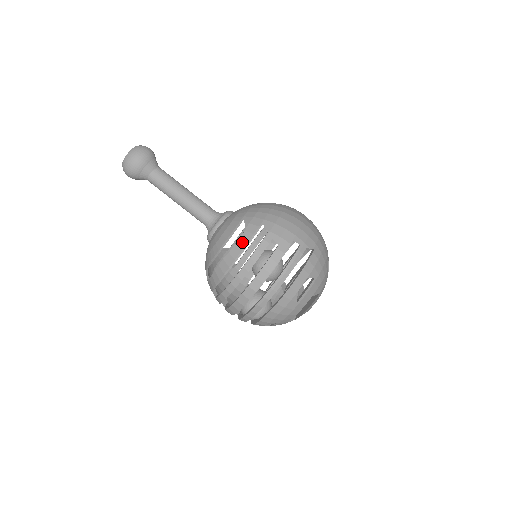
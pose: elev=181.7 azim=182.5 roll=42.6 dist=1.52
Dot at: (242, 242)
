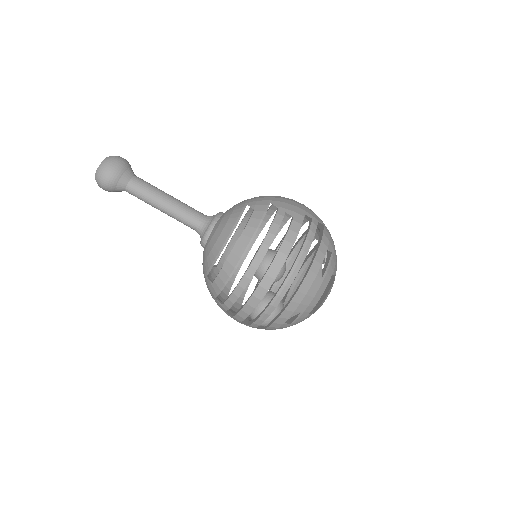
Dot at: (254, 220)
